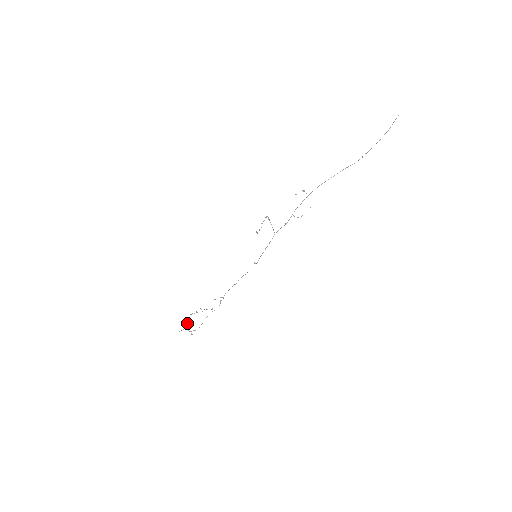
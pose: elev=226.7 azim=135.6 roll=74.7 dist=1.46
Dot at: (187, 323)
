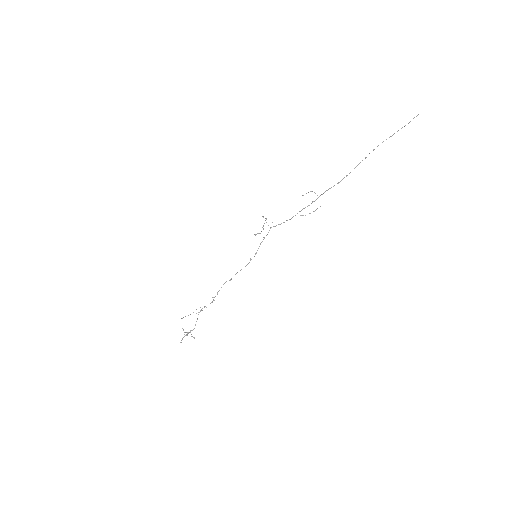
Dot at: (183, 329)
